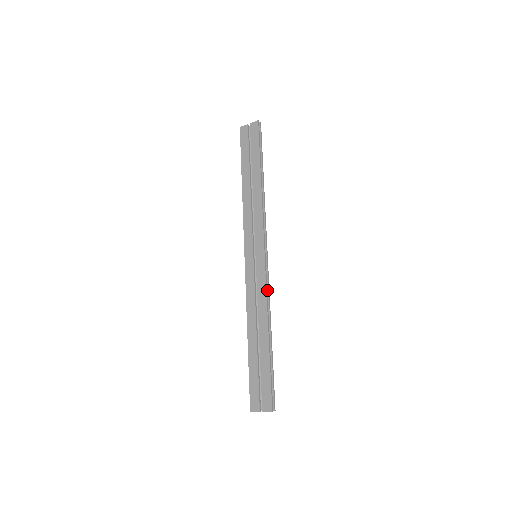
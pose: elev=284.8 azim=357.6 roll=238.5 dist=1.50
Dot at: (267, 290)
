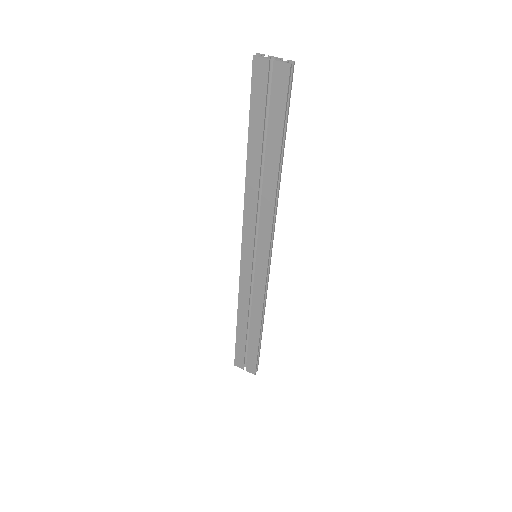
Dot at: (265, 291)
